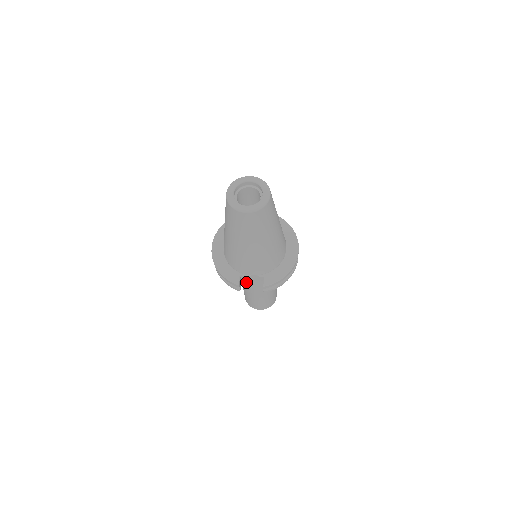
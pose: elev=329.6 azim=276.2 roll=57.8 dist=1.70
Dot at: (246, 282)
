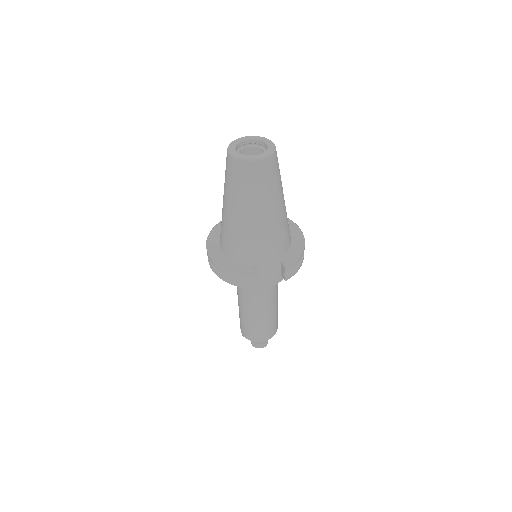
Dot at: (260, 280)
